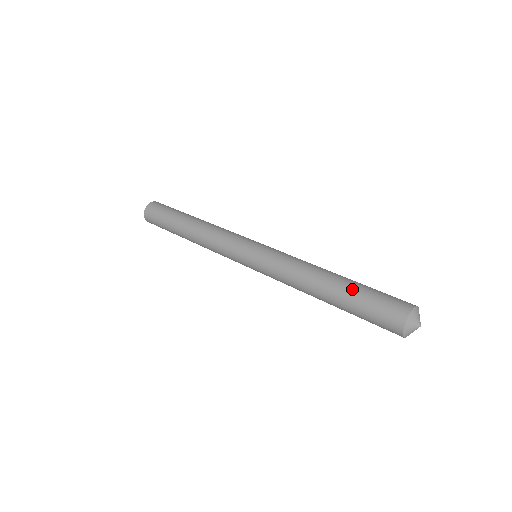
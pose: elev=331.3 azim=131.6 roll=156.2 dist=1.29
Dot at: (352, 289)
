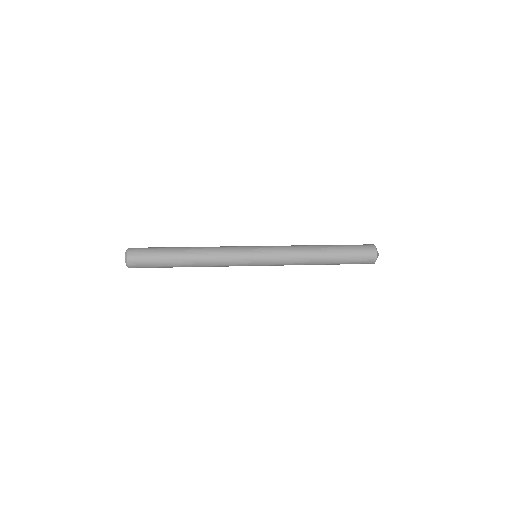
Dot at: (337, 245)
